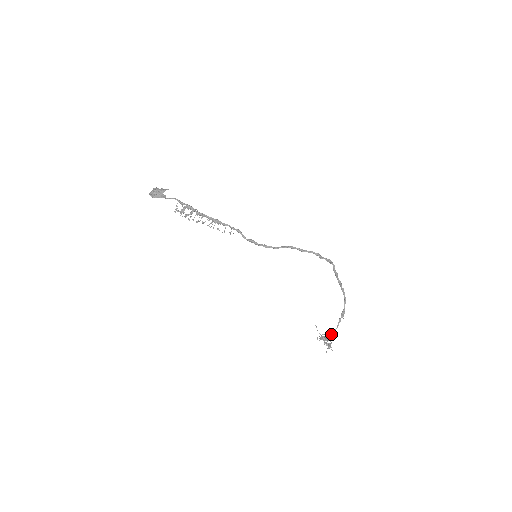
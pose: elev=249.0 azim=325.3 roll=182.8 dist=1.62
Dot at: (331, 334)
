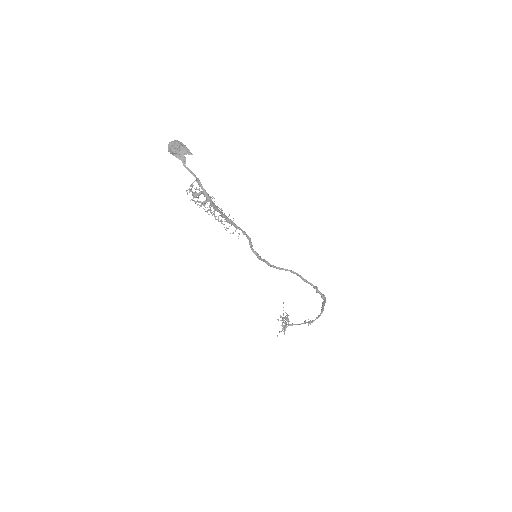
Dot at: (291, 325)
